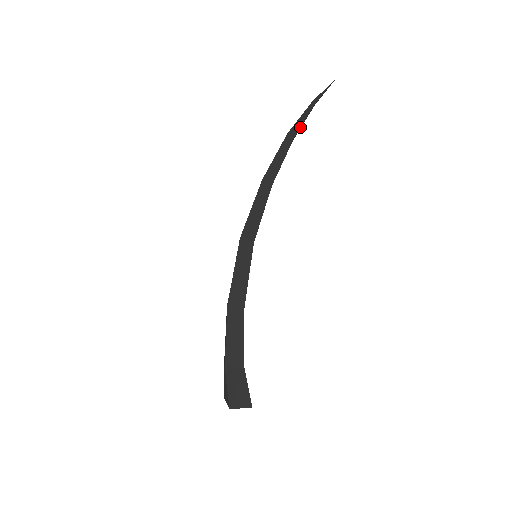
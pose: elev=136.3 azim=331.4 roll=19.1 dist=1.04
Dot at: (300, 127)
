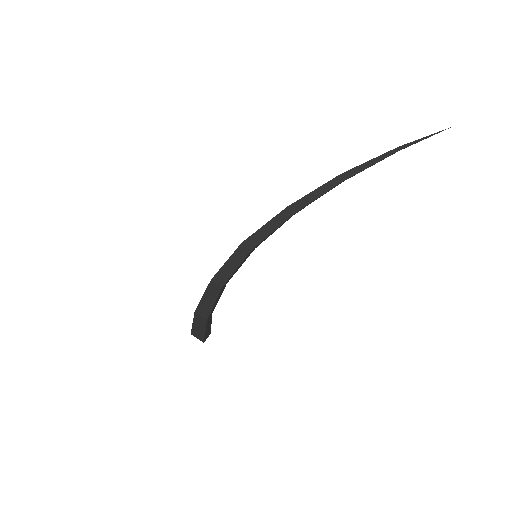
Dot at: (360, 171)
